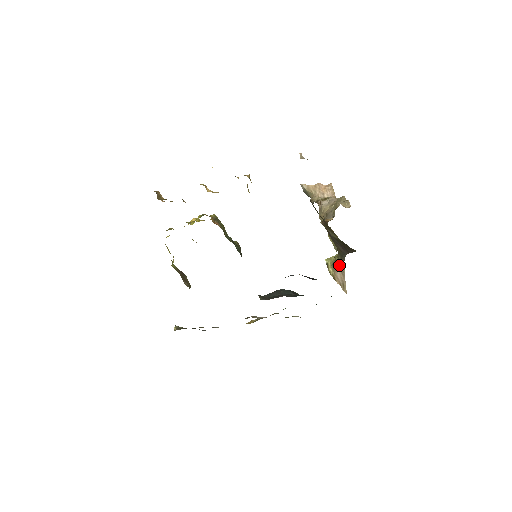
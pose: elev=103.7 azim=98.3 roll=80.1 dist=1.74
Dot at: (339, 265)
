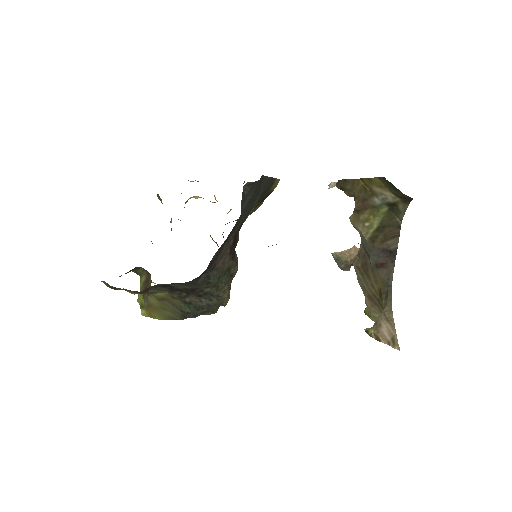
Dot at: (384, 314)
